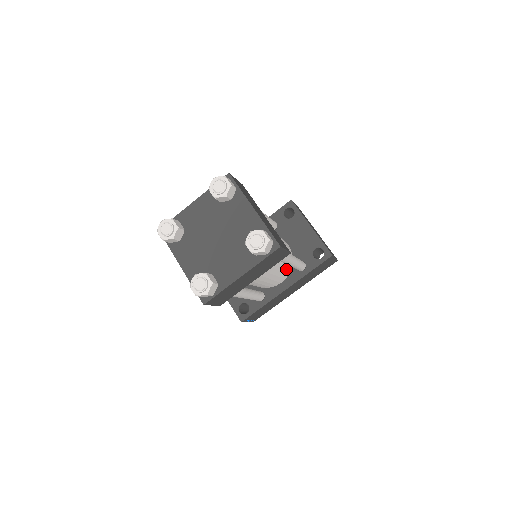
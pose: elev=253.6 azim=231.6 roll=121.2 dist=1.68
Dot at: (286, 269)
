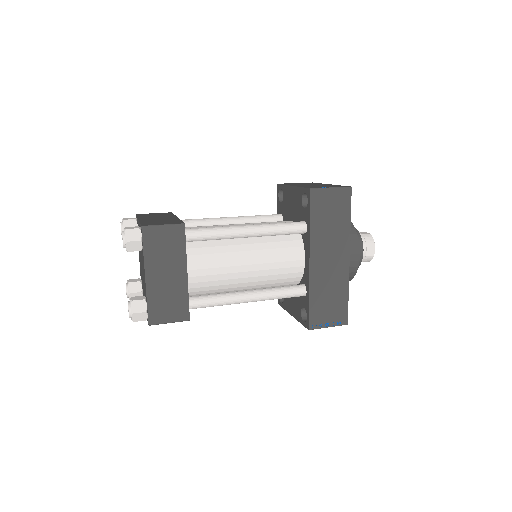
Dot at: (285, 243)
